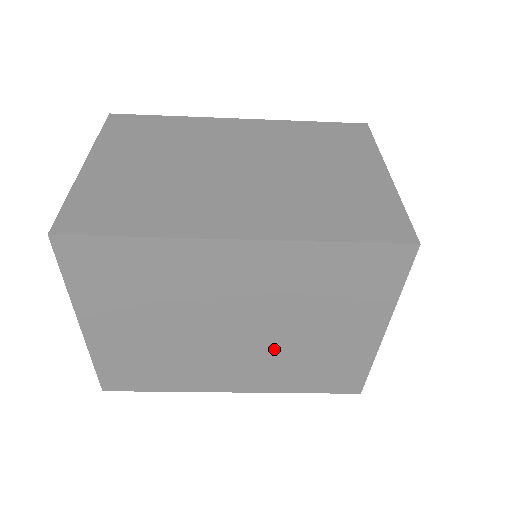
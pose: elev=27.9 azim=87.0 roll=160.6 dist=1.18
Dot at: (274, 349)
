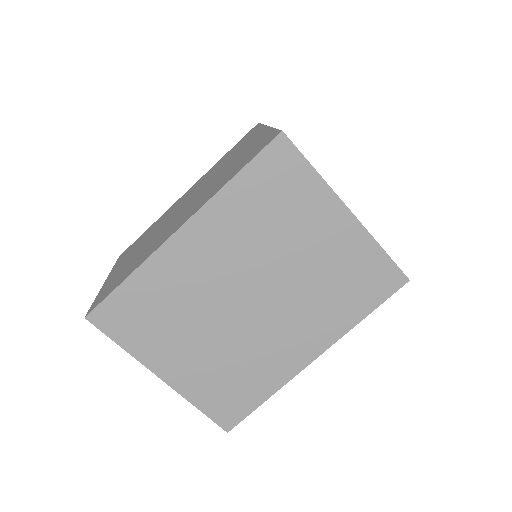
Dot at: (295, 293)
